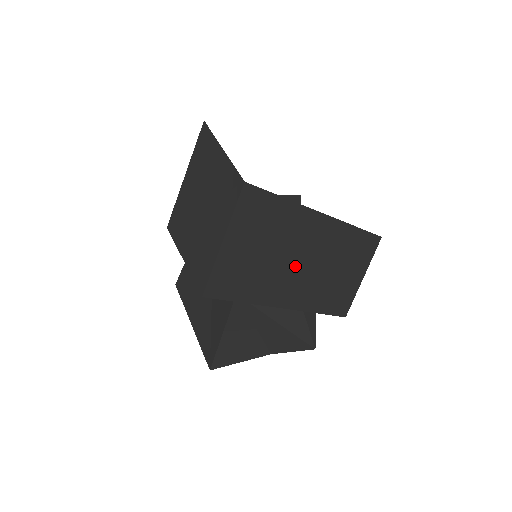
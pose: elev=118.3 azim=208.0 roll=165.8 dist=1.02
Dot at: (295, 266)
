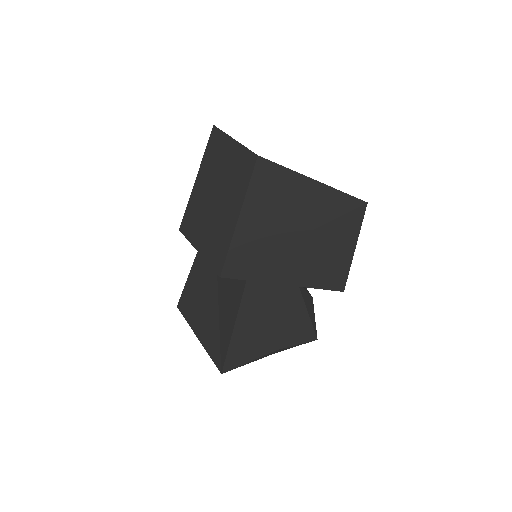
Dot at: (299, 237)
